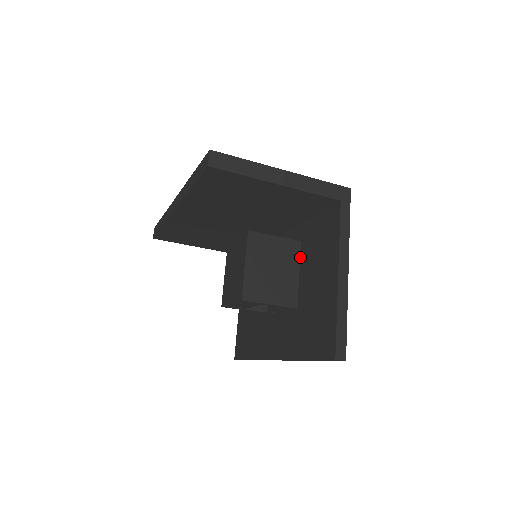
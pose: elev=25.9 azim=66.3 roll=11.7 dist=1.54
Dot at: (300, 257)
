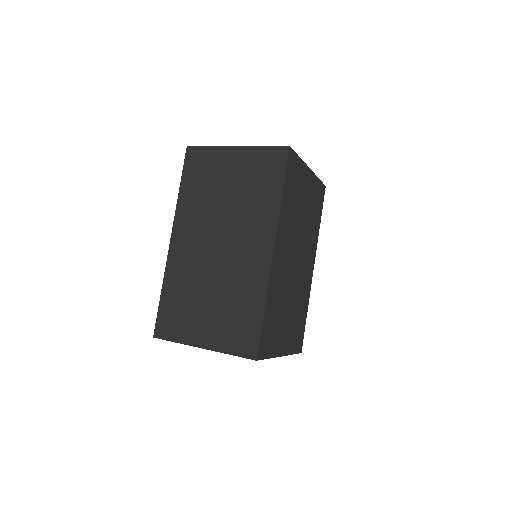
Dot at: occluded
